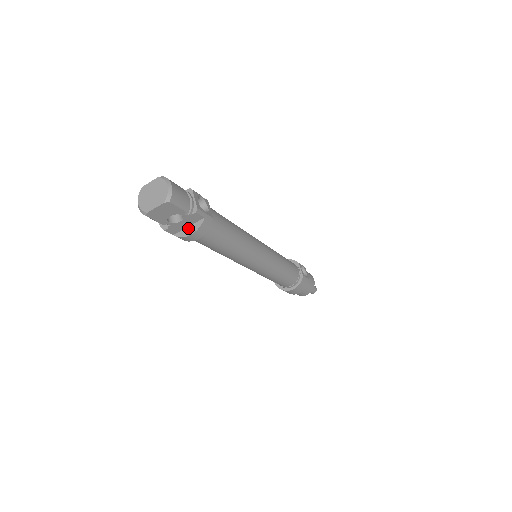
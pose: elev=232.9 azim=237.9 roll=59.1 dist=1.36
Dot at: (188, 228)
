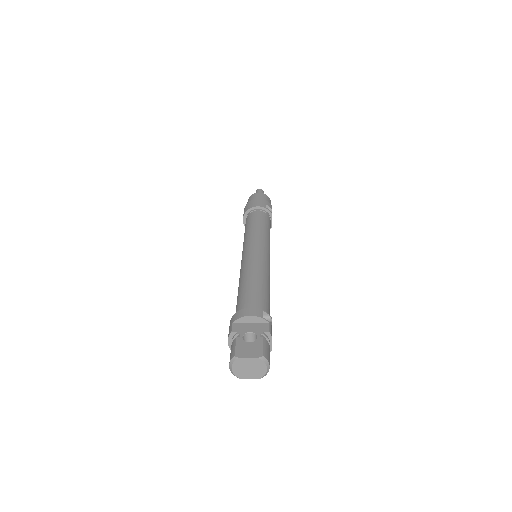
Dot at: occluded
